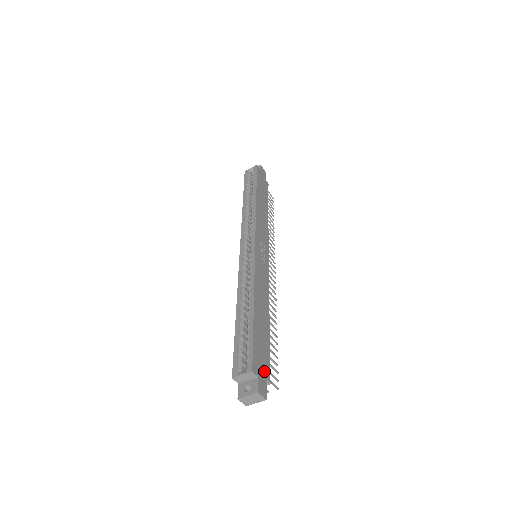
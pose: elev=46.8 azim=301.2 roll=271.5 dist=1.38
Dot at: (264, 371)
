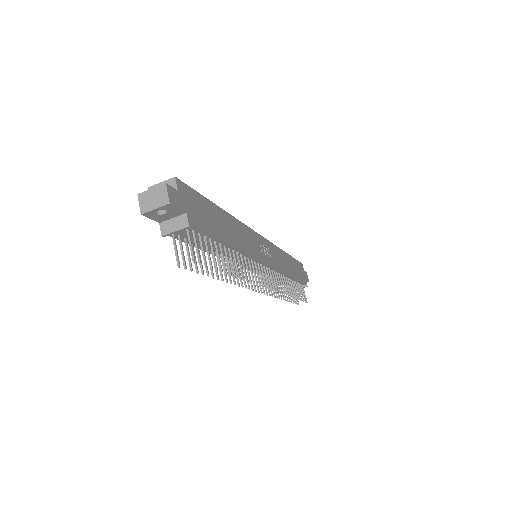
Dot at: (189, 210)
